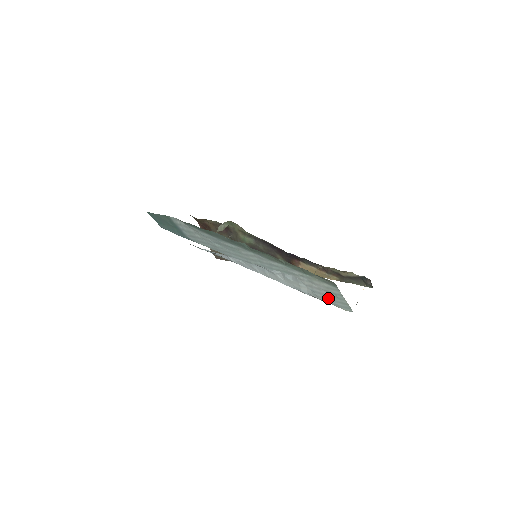
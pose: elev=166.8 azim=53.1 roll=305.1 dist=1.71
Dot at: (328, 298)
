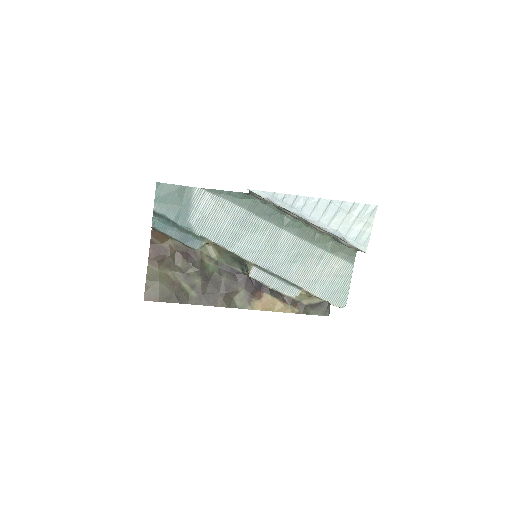
Dot at: (330, 288)
